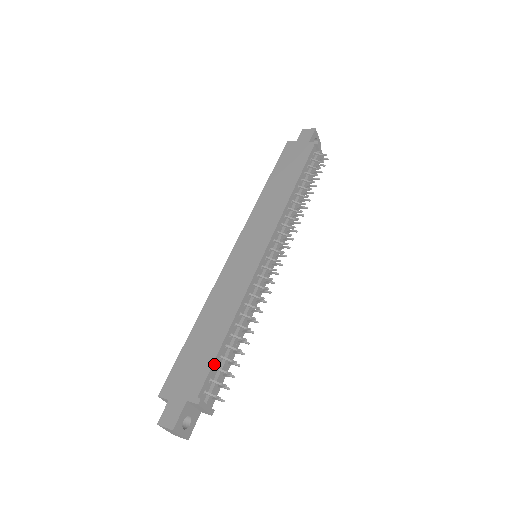
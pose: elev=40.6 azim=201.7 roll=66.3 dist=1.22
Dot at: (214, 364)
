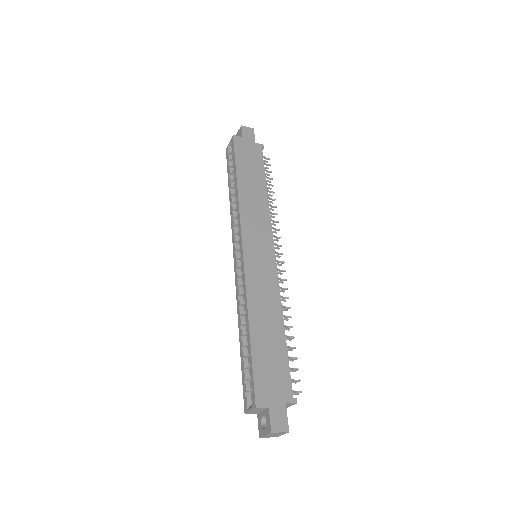
Dot at: (288, 364)
